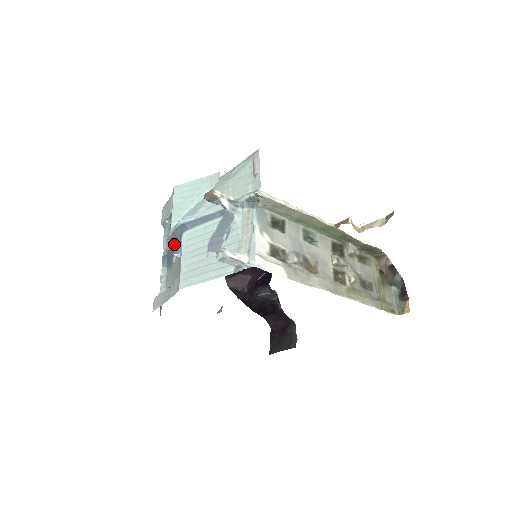
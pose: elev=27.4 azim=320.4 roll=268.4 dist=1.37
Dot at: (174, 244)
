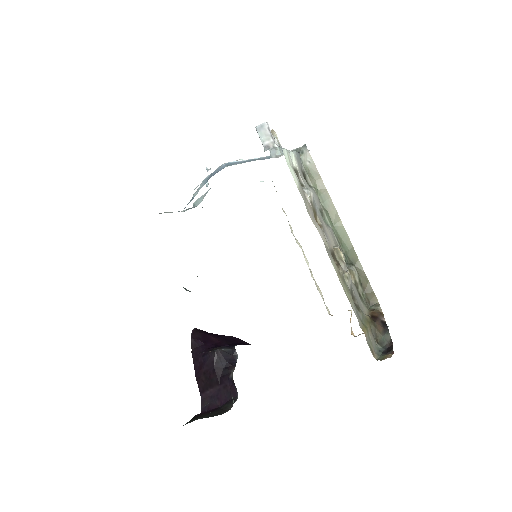
Dot at: (204, 184)
